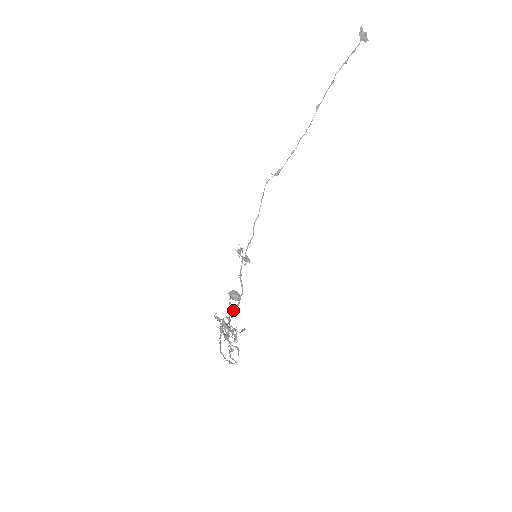
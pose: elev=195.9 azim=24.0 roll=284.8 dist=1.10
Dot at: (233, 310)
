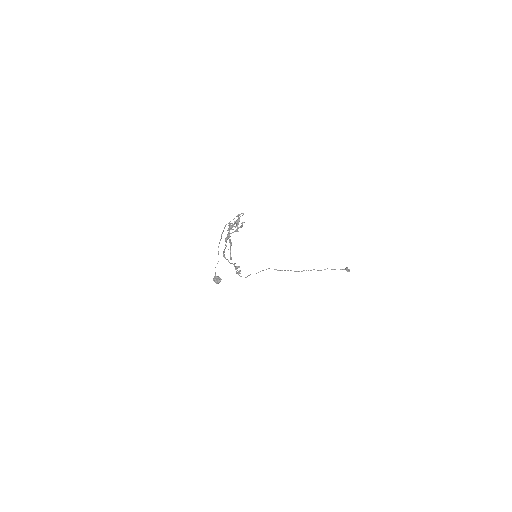
Dot at: occluded
